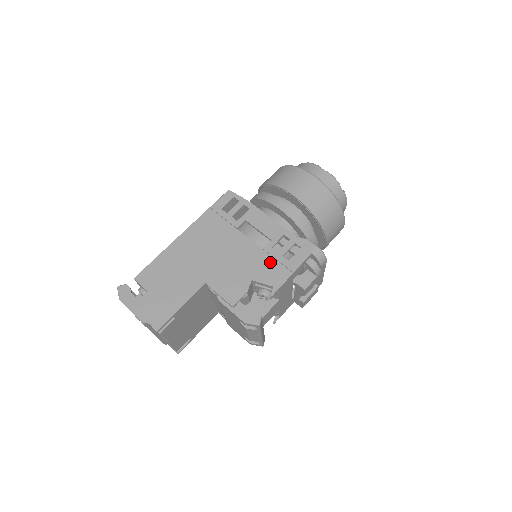
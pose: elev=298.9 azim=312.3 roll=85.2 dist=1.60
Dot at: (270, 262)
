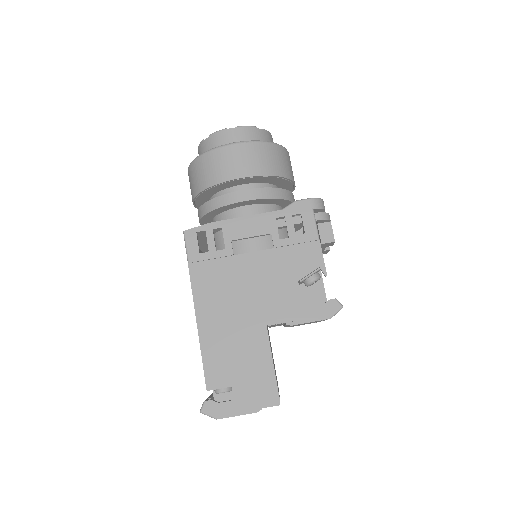
Dot at: (292, 252)
